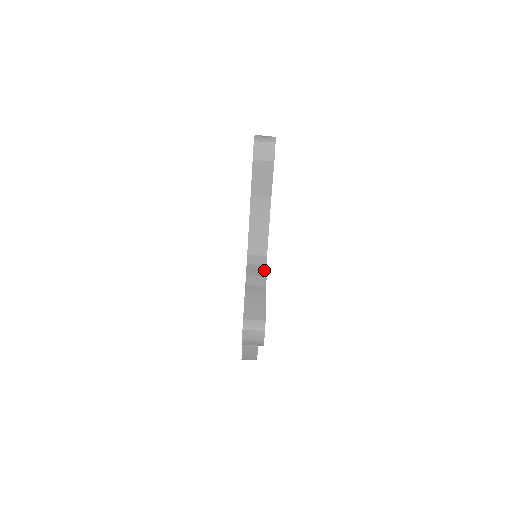
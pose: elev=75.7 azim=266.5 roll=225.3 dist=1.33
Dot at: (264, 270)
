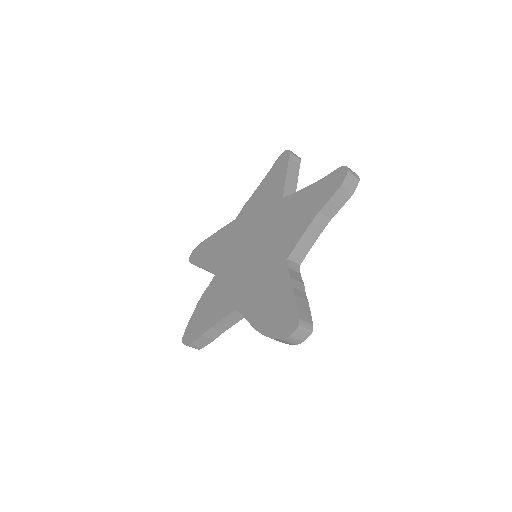
Dot at: (301, 278)
